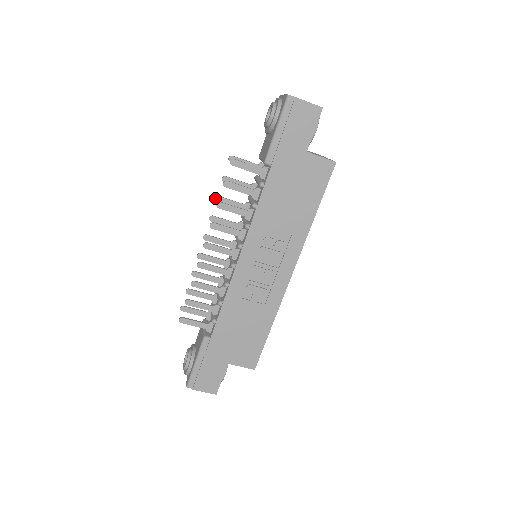
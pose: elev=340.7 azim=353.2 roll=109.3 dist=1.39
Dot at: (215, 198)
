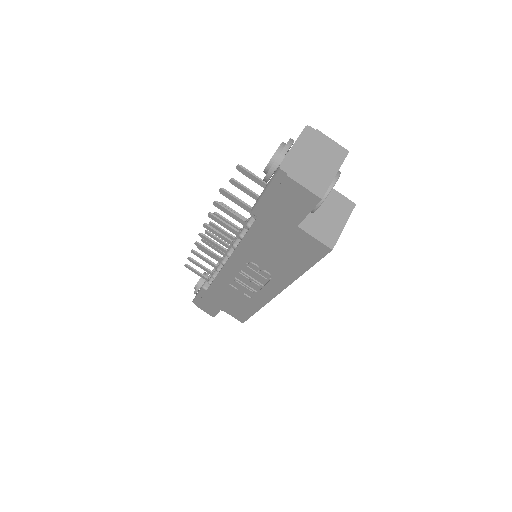
Dot at: occluded
